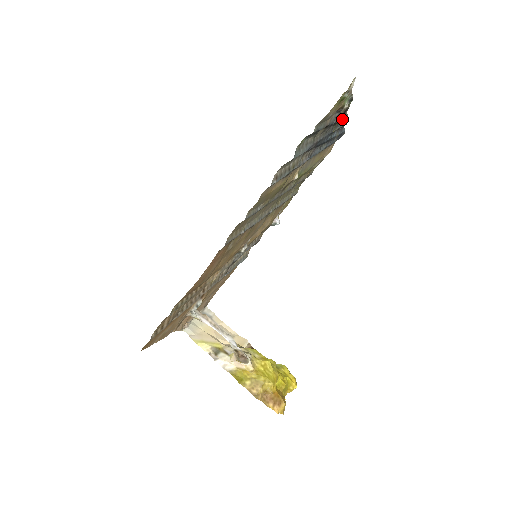
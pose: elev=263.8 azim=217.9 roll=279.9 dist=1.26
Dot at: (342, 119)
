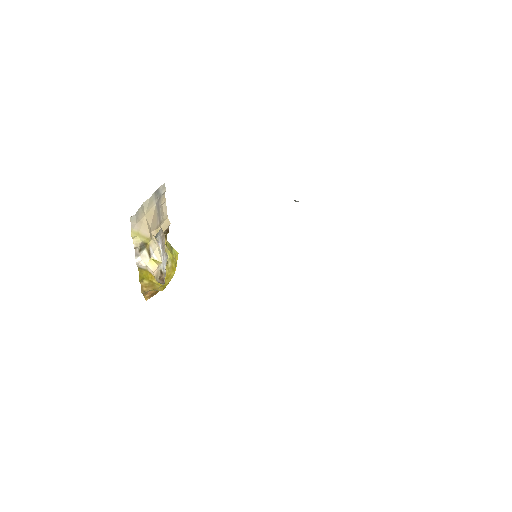
Dot at: occluded
